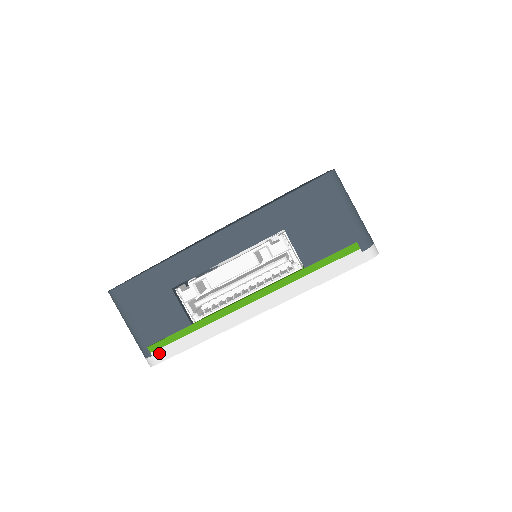
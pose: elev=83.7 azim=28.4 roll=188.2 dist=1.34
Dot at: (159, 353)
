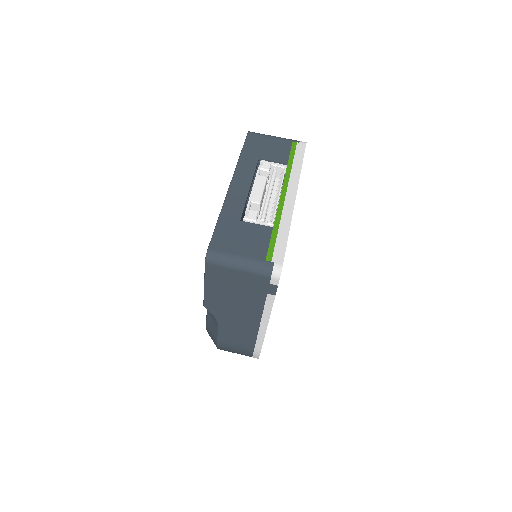
Dot at: (276, 257)
